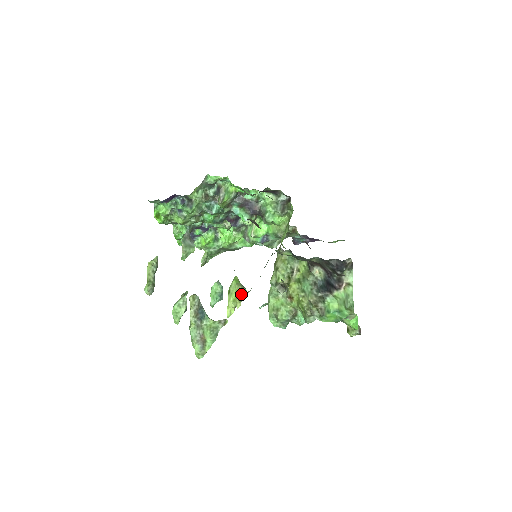
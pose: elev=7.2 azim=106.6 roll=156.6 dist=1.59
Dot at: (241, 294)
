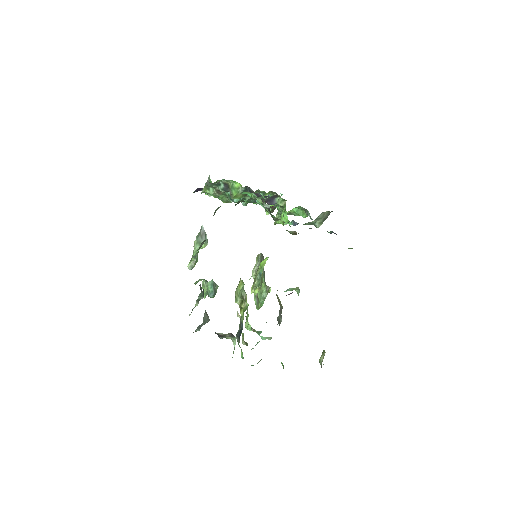
Dot at: (253, 283)
